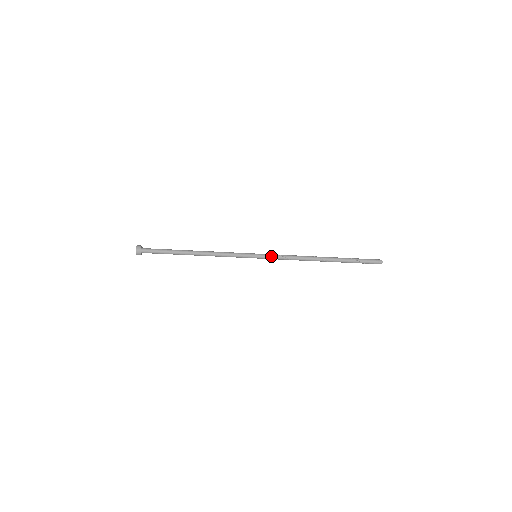
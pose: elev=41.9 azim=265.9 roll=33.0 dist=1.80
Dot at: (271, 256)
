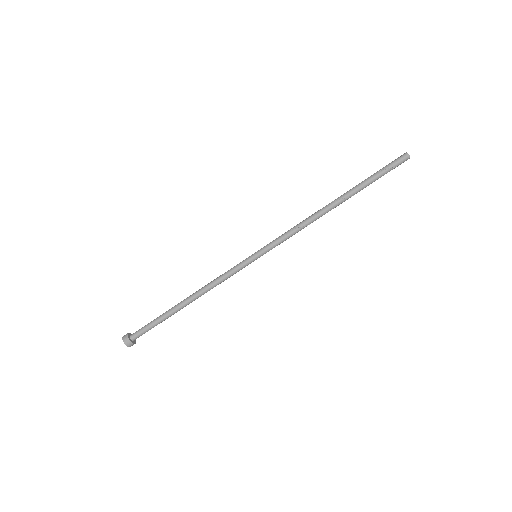
Dot at: (271, 242)
